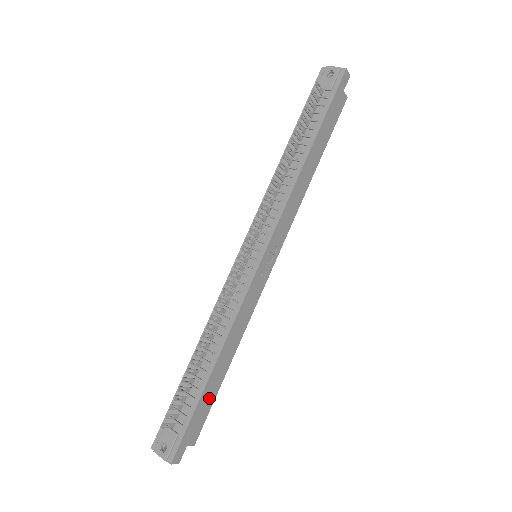
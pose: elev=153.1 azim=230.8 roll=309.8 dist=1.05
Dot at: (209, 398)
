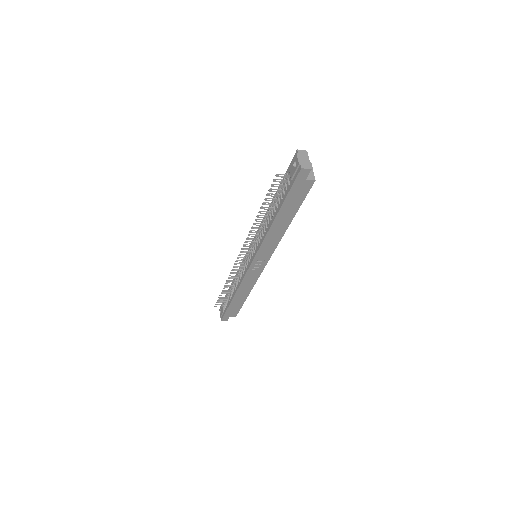
Dot at: (237, 305)
